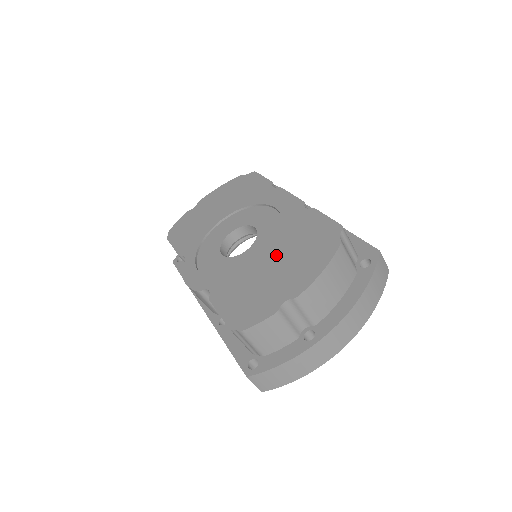
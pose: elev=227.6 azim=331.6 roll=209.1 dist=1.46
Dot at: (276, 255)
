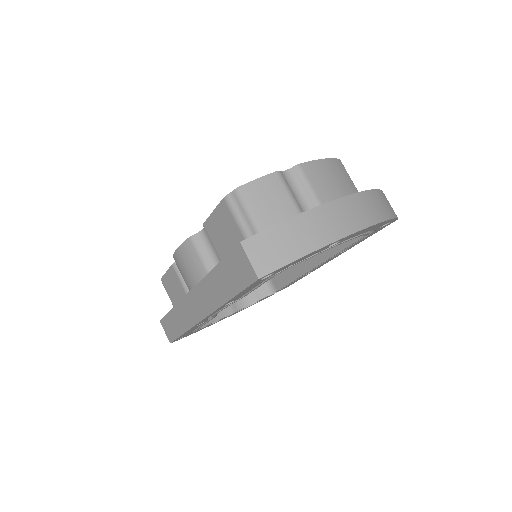
Dot at: occluded
